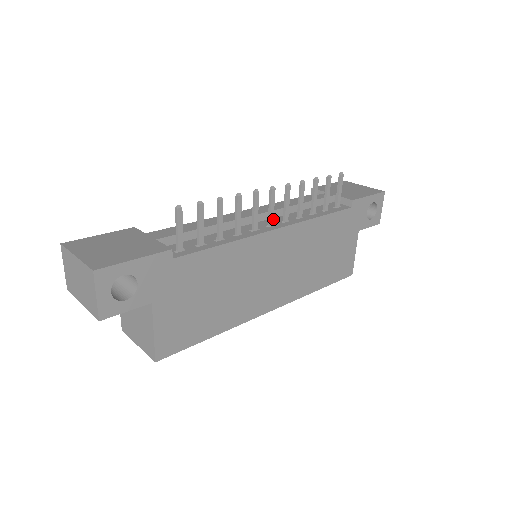
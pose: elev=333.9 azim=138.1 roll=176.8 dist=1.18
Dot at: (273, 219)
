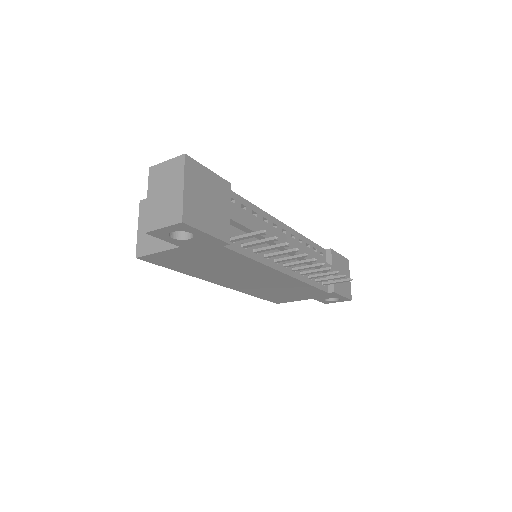
Dot at: occluded
